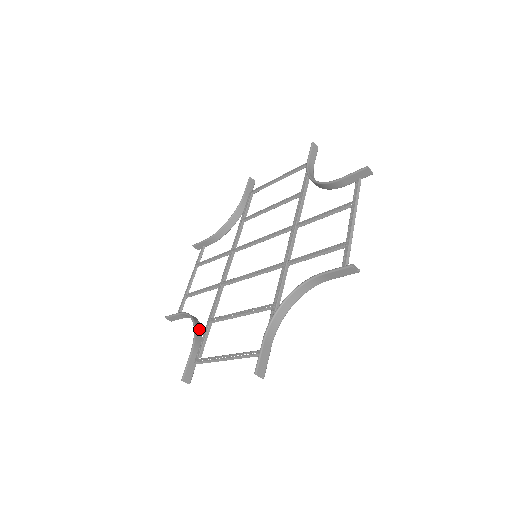
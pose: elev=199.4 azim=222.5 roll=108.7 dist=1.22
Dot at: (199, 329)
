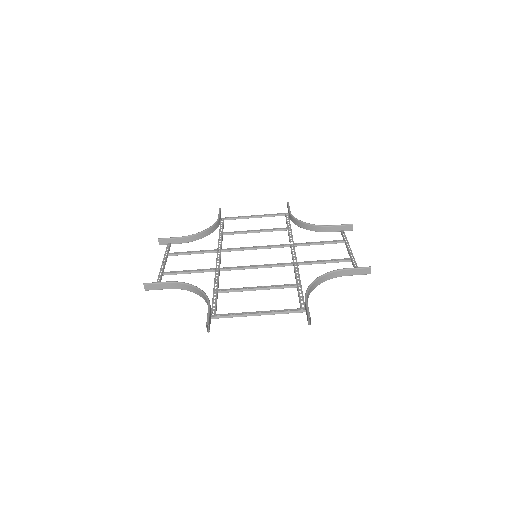
Dot at: occluded
